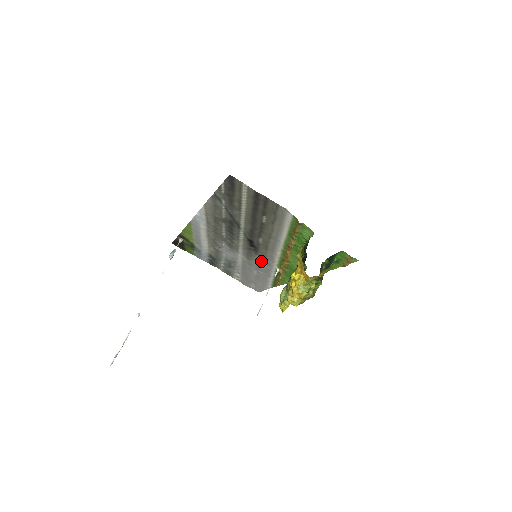
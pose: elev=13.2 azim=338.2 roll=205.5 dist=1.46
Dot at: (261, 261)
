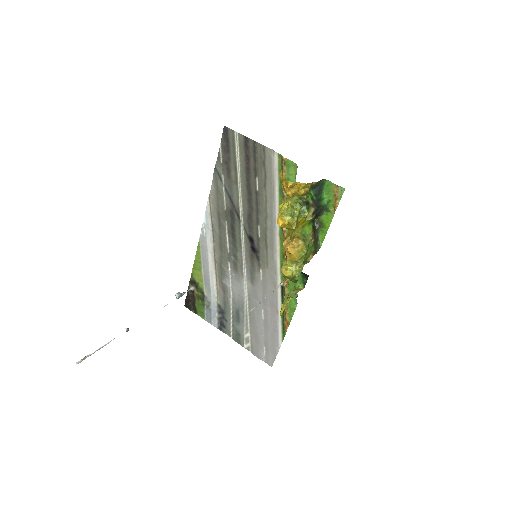
Dot at: (265, 280)
